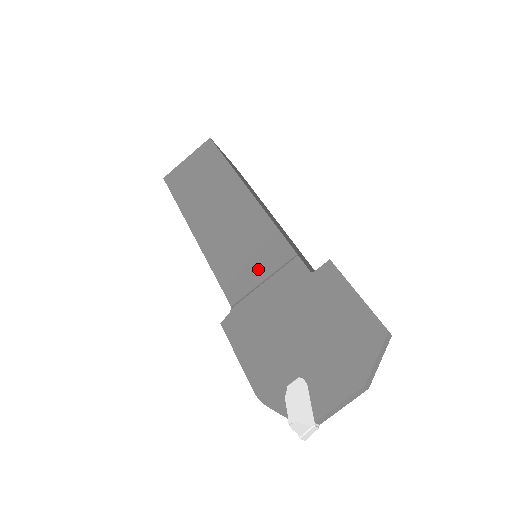
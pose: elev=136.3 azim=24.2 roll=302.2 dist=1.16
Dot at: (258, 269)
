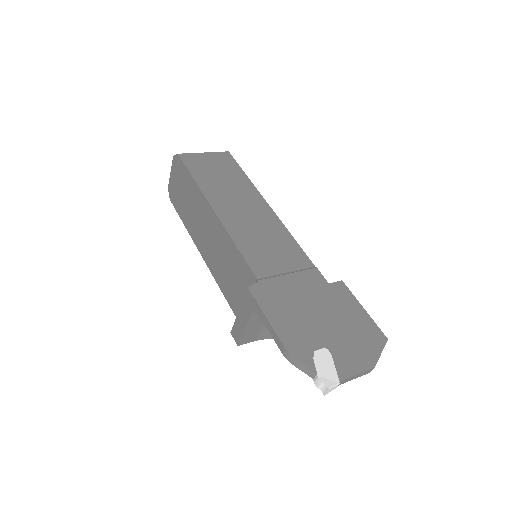
Dot at: (282, 263)
